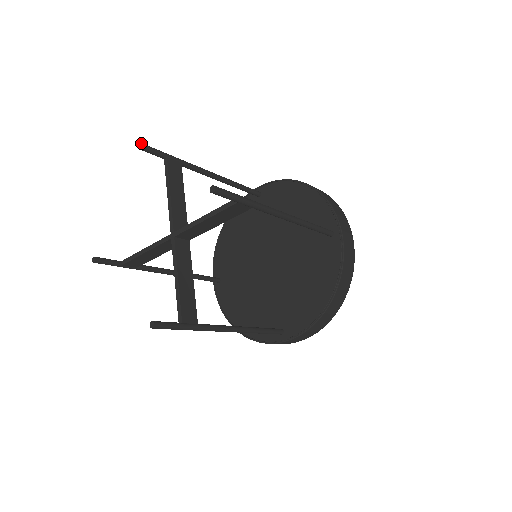
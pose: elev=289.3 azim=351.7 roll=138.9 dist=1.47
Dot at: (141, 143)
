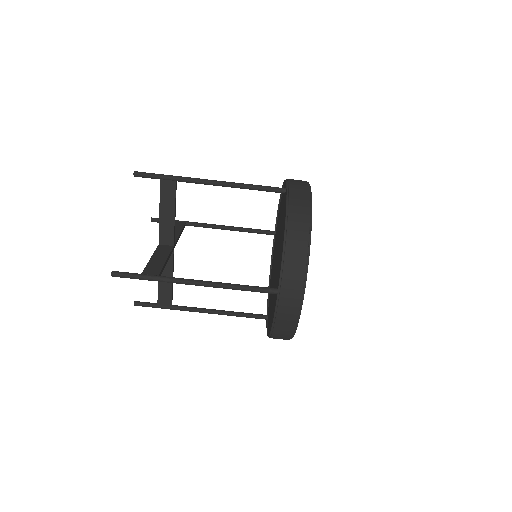
Dot at: (151, 217)
